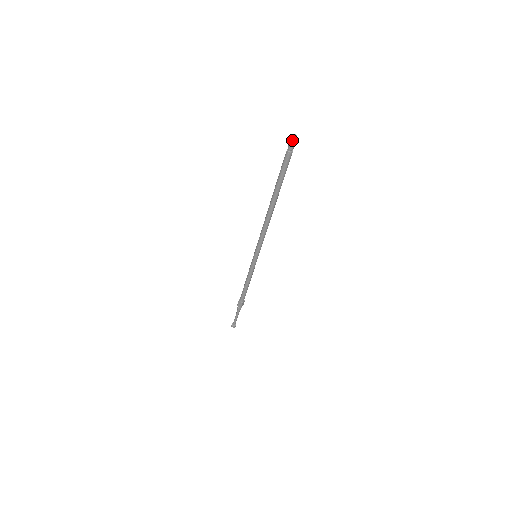
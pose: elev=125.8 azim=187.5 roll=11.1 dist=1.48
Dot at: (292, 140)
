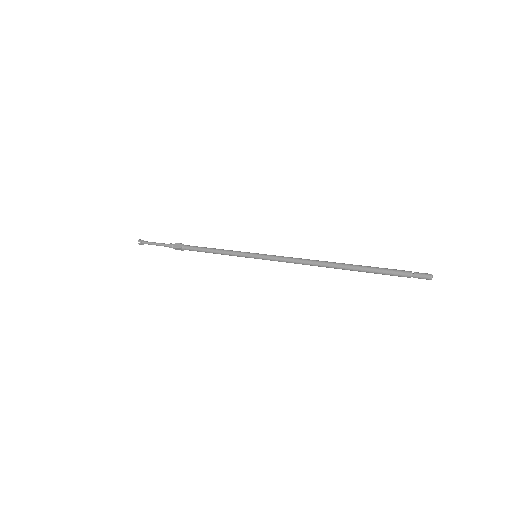
Dot at: (427, 279)
